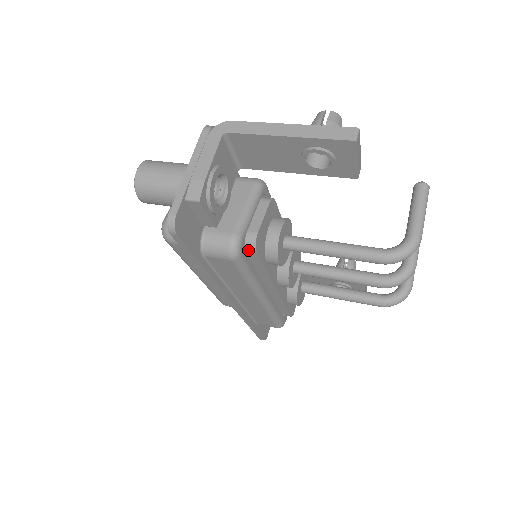
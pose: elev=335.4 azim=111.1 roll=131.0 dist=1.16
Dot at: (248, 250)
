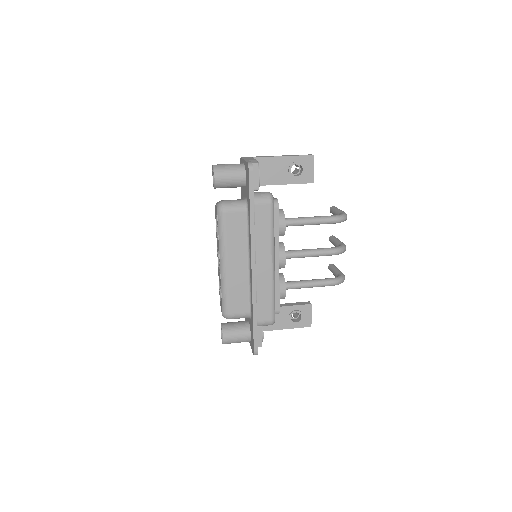
Dot at: (274, 207)
